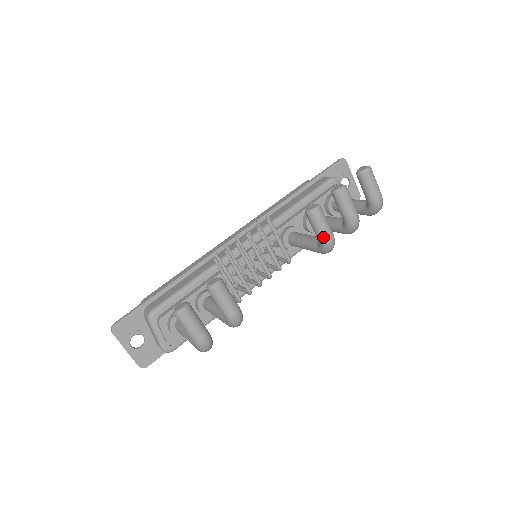
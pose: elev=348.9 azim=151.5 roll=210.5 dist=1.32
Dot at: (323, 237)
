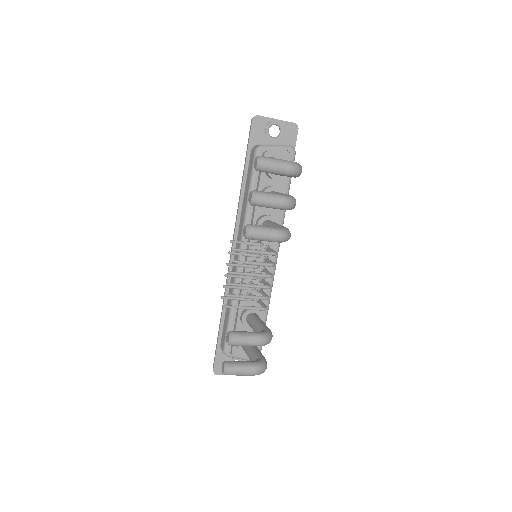
Dot at: (272, 241)
